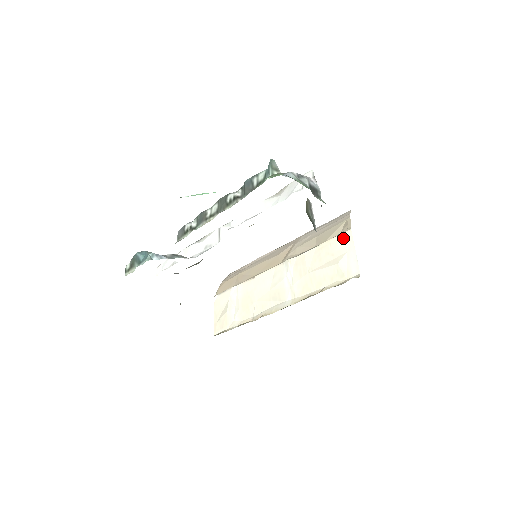
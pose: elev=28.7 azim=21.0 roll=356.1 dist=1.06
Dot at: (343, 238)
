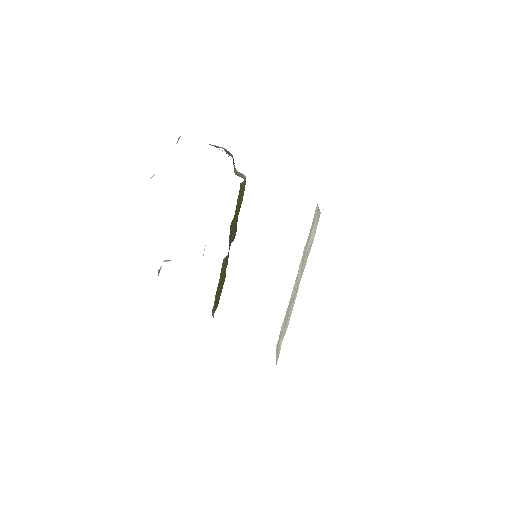
Dot at: (315, 213)
